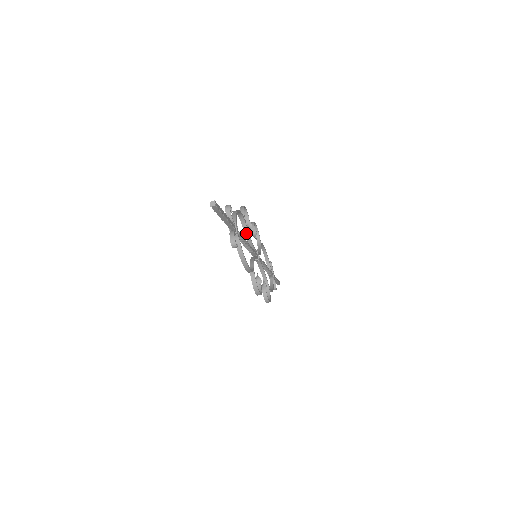
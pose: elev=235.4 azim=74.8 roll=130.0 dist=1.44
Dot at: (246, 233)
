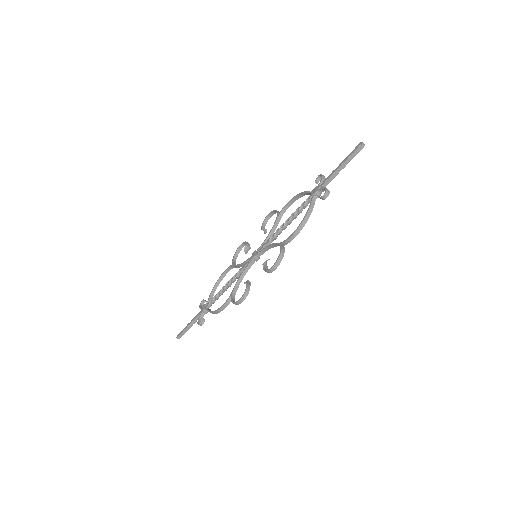
Dot at: (275, 226)
